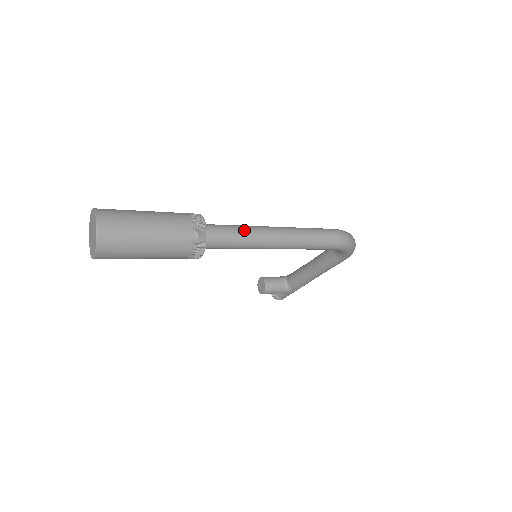
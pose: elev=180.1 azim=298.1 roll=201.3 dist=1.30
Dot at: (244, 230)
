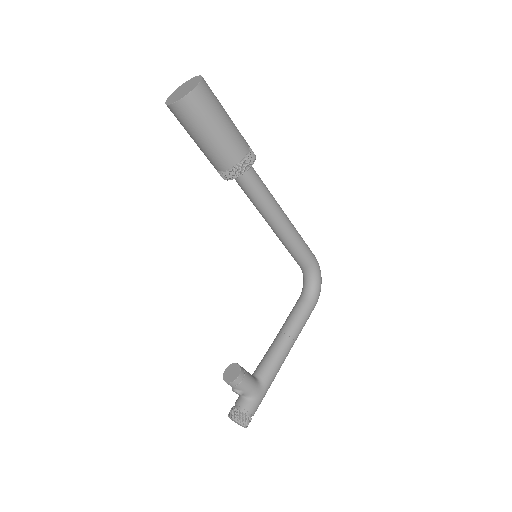
Dot at: occluded
